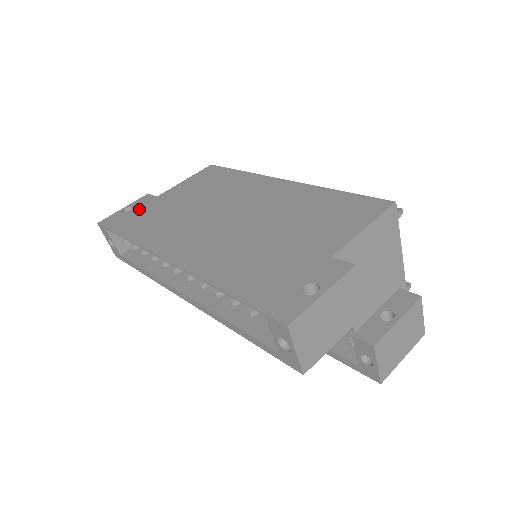
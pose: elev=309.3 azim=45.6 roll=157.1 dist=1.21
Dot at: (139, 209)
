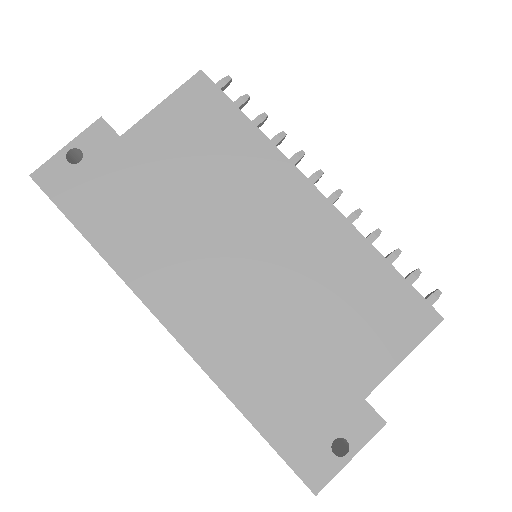
Dot at: (96, 166)
